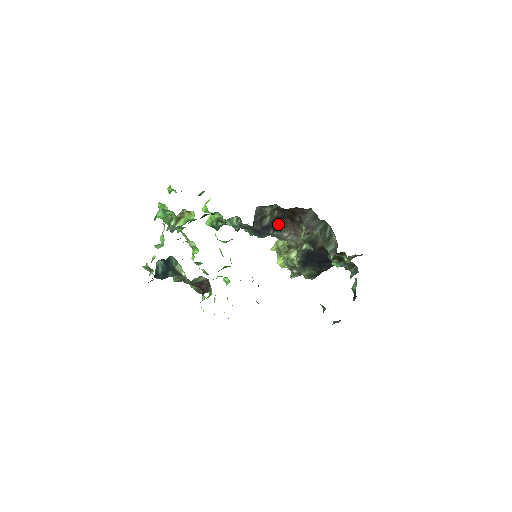
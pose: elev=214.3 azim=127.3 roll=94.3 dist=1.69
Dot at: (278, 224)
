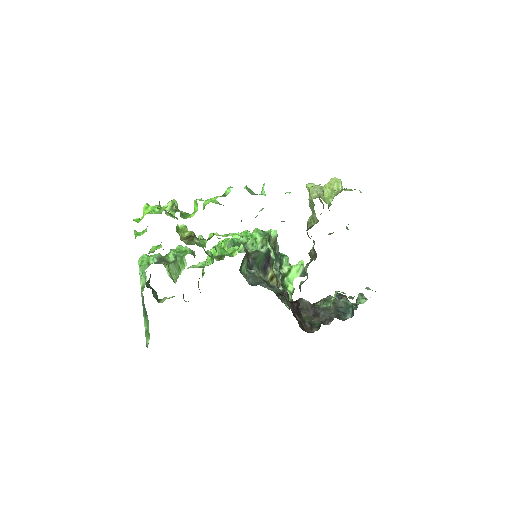
Dot at: occluded
